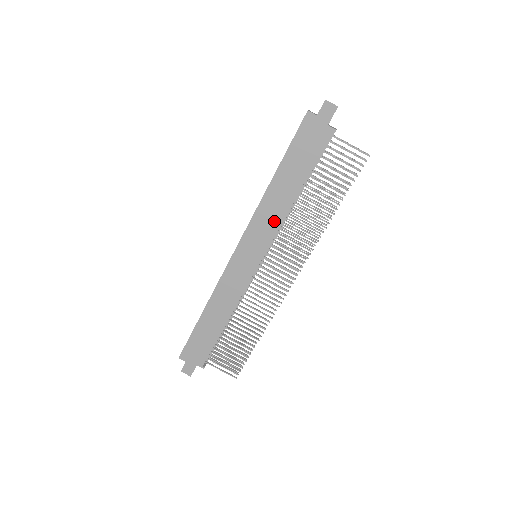
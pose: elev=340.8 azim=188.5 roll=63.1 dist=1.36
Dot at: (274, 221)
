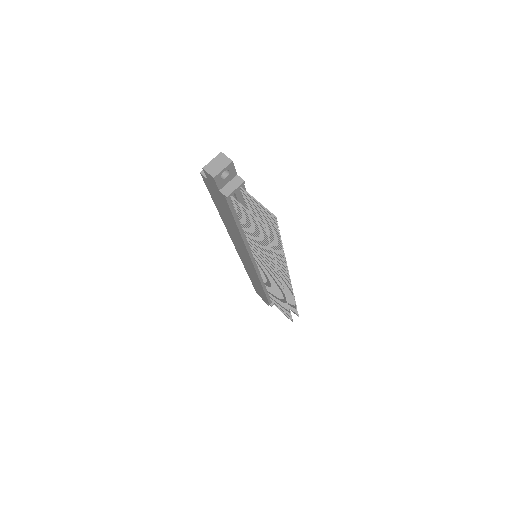
Dot at: (241, 244)
